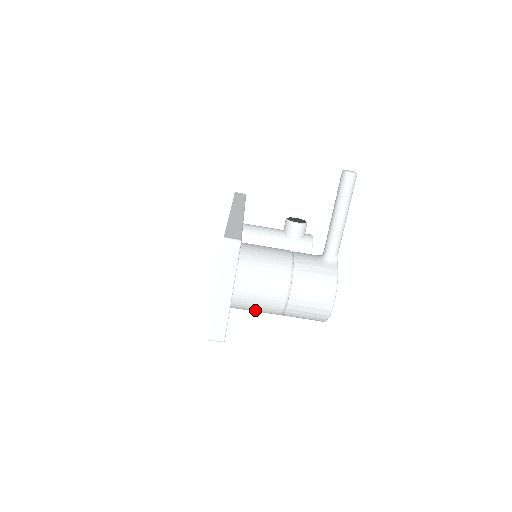
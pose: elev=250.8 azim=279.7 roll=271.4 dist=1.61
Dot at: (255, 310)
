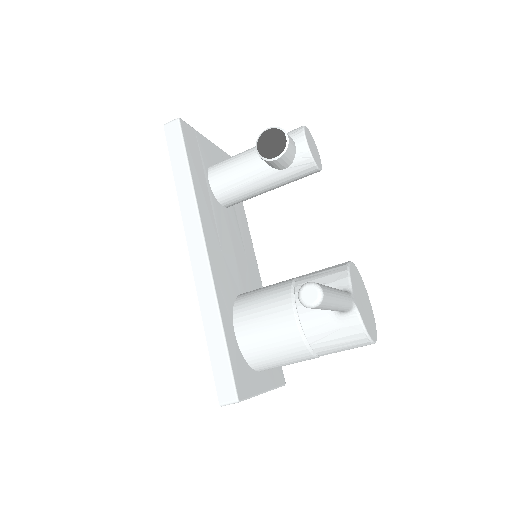
Dot at: occluded
